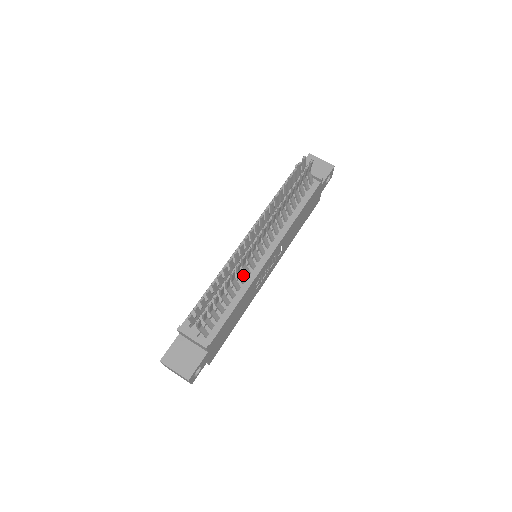
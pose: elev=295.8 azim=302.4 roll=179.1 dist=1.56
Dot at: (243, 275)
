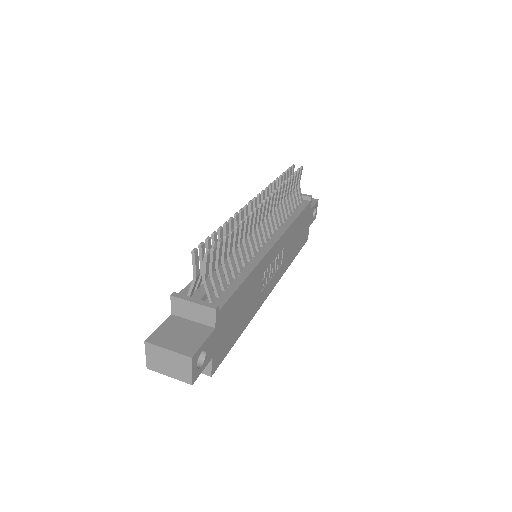
Dot at: occluded
